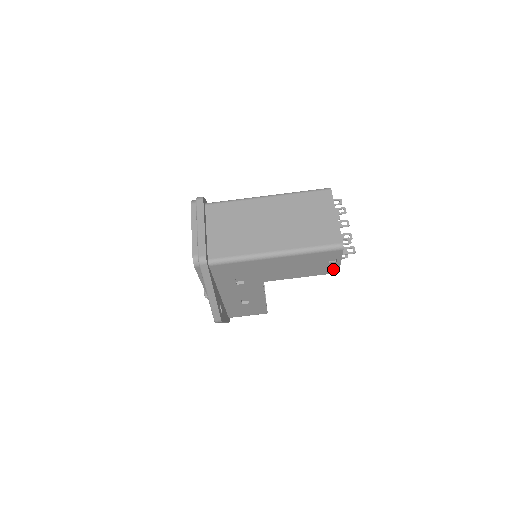
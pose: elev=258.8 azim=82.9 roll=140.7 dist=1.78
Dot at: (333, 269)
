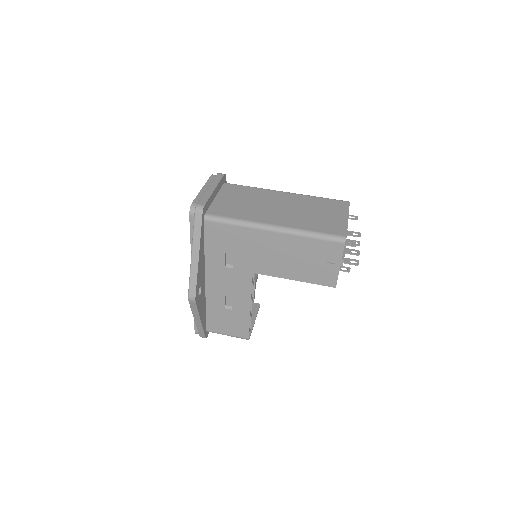
Dot at: (330, 278)
